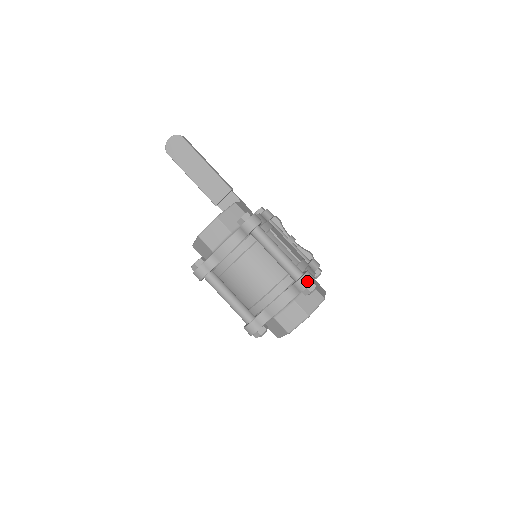
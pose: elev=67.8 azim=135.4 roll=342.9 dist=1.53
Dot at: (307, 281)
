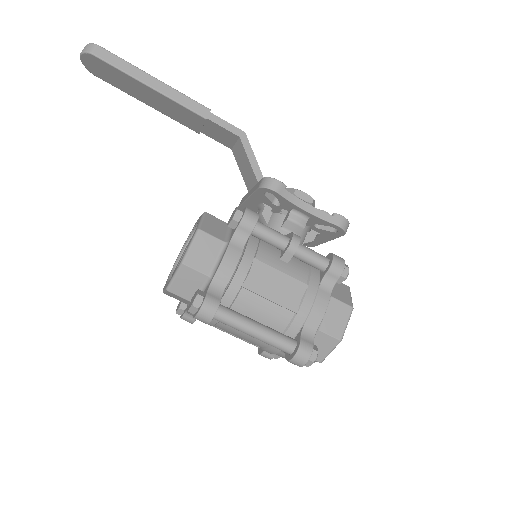
Dot at: (298, 363)
